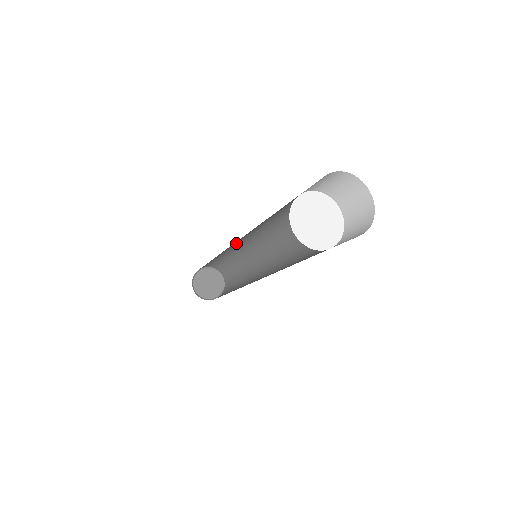
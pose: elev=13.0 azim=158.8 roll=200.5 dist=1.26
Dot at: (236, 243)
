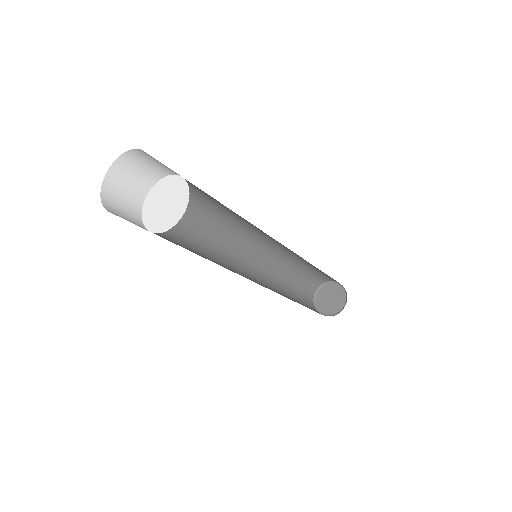
Dot at: (275, 246)
